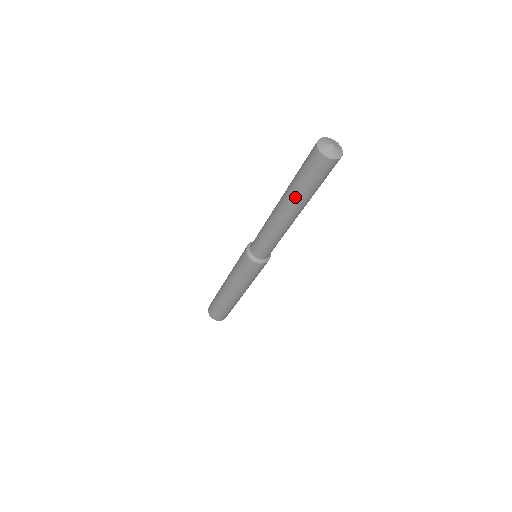
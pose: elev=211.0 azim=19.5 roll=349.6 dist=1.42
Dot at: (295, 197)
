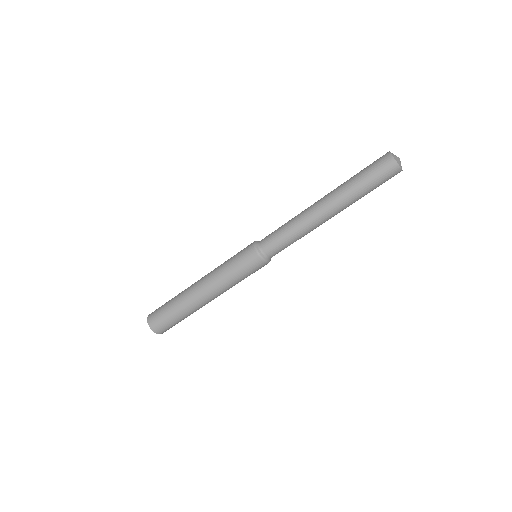
Dot at: (346, 193)
